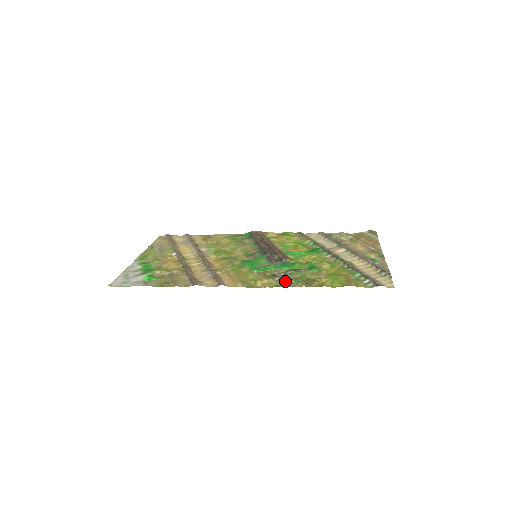
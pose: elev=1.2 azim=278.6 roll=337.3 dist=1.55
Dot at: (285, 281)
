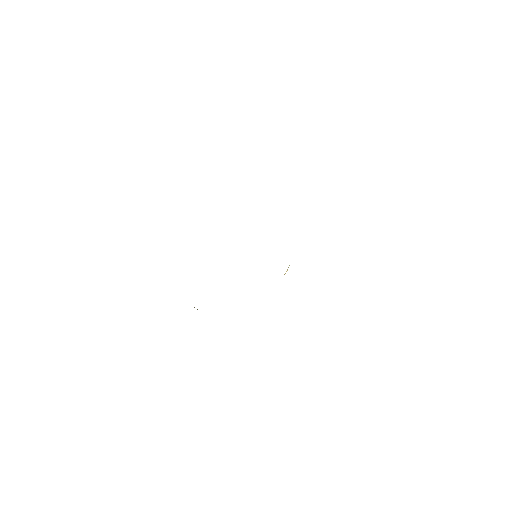
Dot at: occluded
